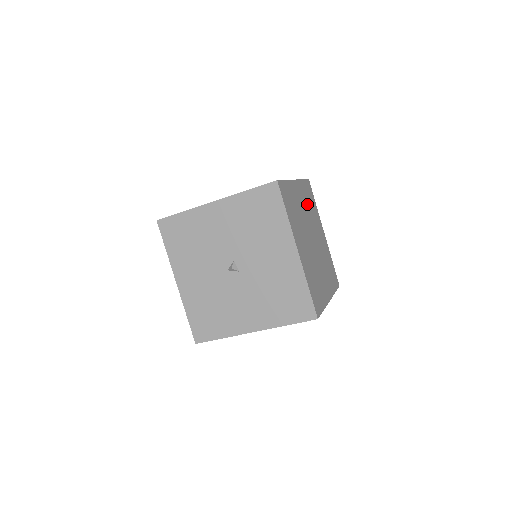
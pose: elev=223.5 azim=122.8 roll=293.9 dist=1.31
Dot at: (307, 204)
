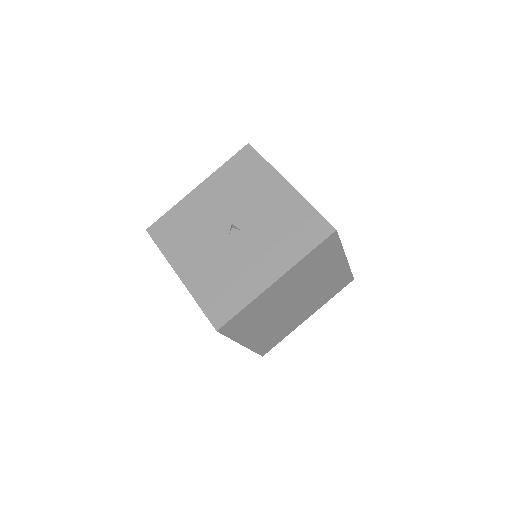
Dot at: occluded
